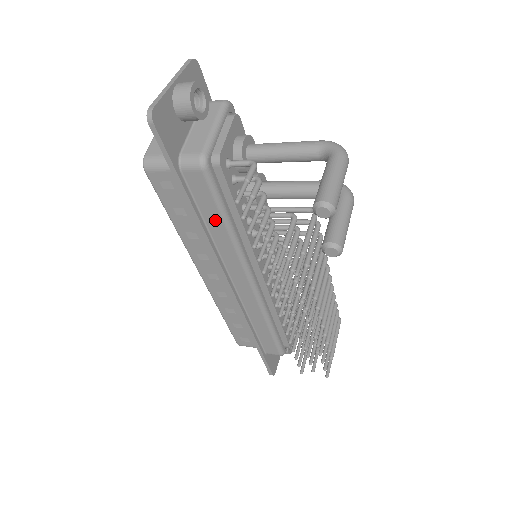
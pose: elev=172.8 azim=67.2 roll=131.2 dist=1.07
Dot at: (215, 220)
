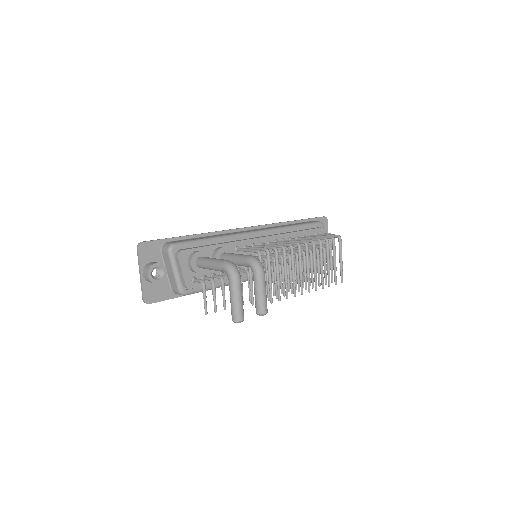
Dot at: occluded
